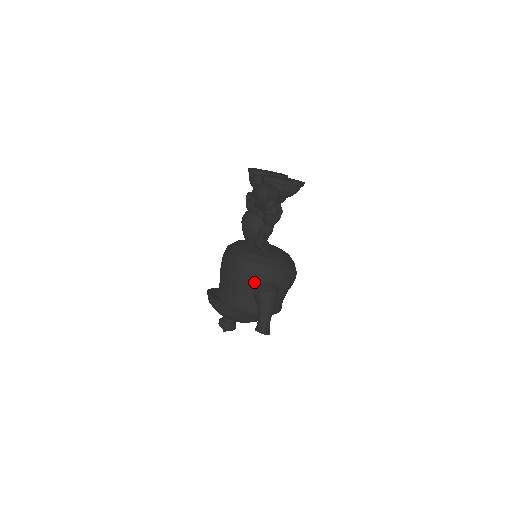
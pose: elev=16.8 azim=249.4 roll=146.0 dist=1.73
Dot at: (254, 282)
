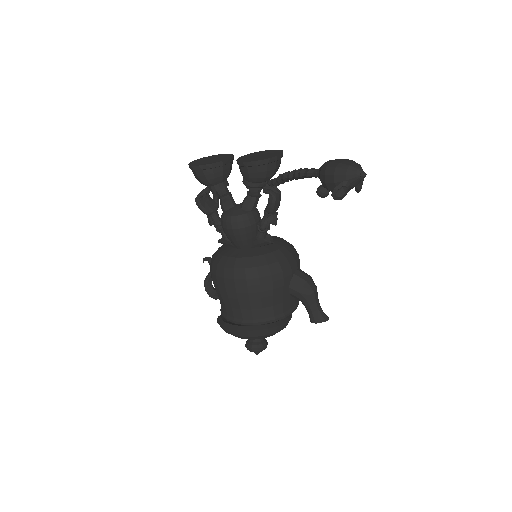
Dot at: (287, 280)
